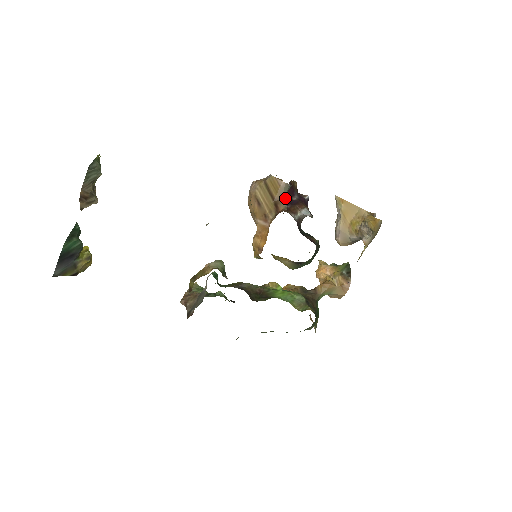
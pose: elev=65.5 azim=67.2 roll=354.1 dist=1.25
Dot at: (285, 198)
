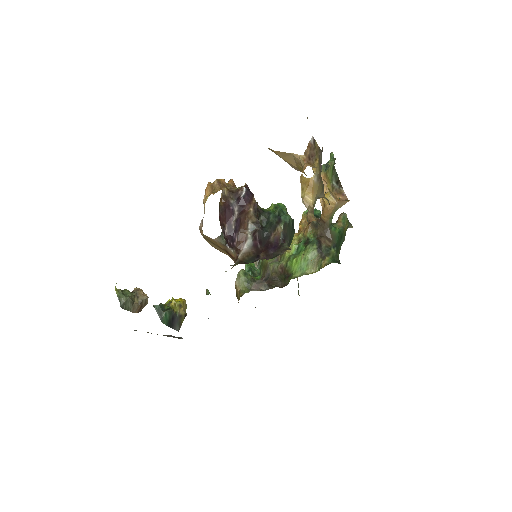
Dot at: (229, 232)
